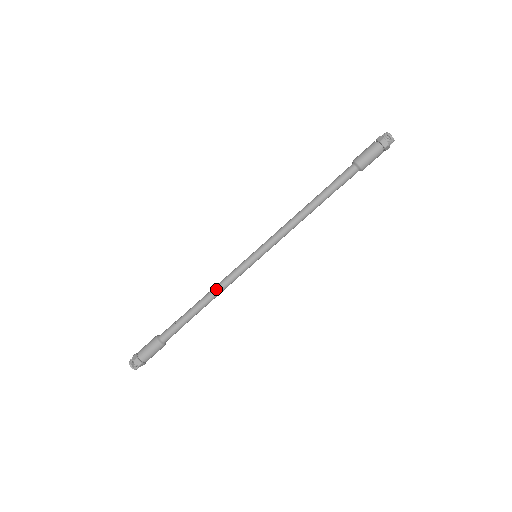
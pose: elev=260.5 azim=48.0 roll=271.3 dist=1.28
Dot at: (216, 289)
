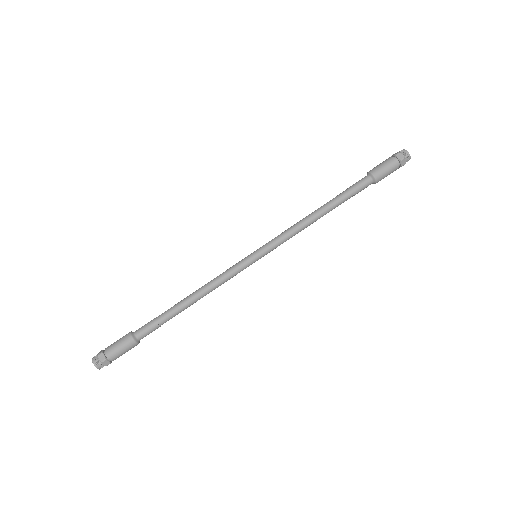
Dot at: (207, 284)
